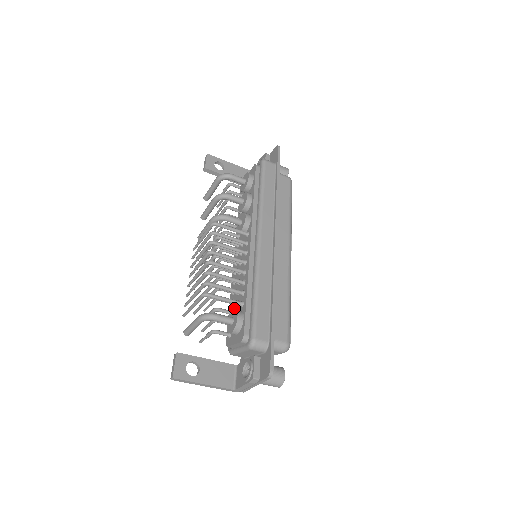
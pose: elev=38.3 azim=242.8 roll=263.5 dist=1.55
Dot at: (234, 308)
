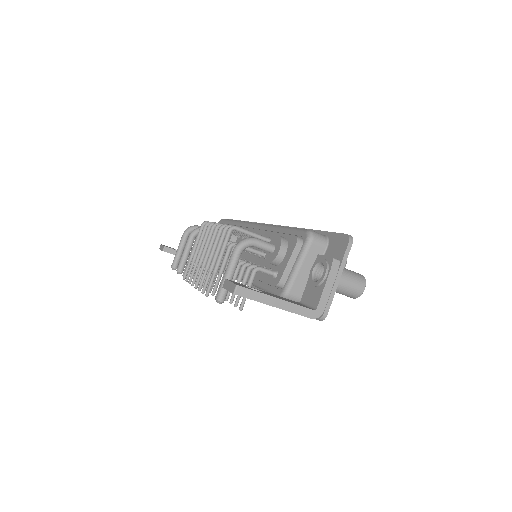
Dot at: (264, 263)
